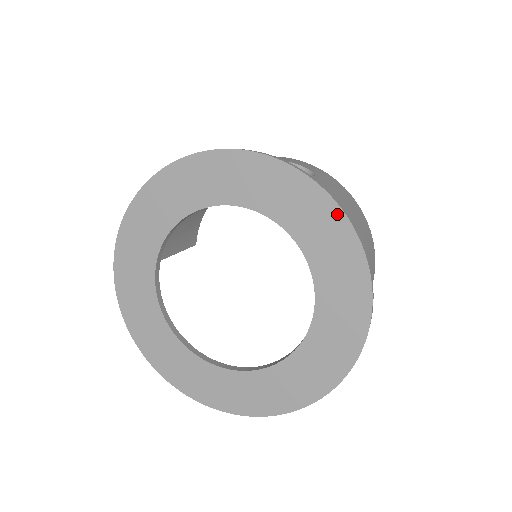
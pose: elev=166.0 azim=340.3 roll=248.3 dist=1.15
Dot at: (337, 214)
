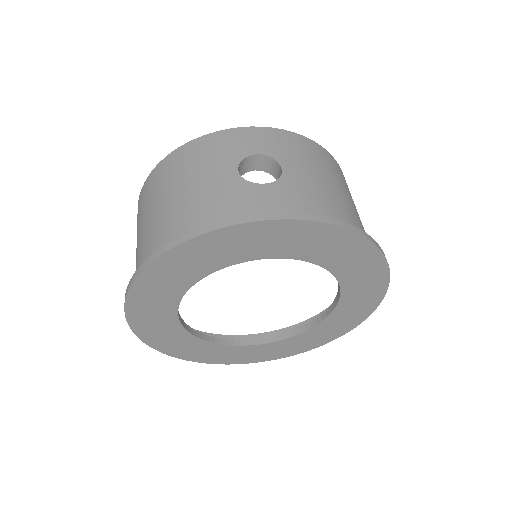
Dot at: (344, 234)
